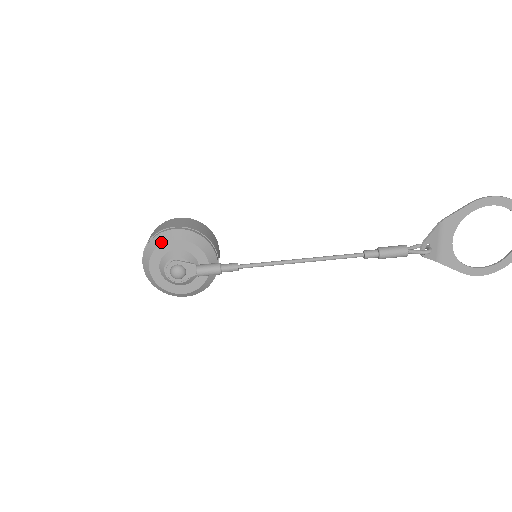
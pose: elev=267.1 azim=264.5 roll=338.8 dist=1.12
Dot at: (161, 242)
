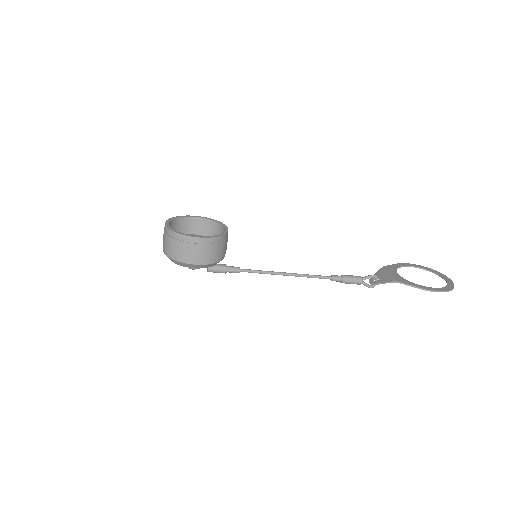
Dot at: occluded
